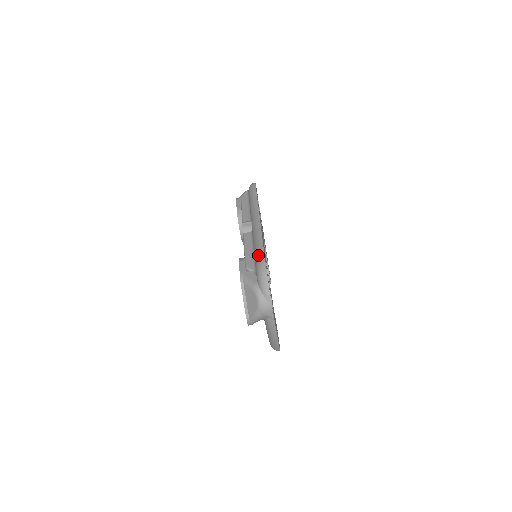
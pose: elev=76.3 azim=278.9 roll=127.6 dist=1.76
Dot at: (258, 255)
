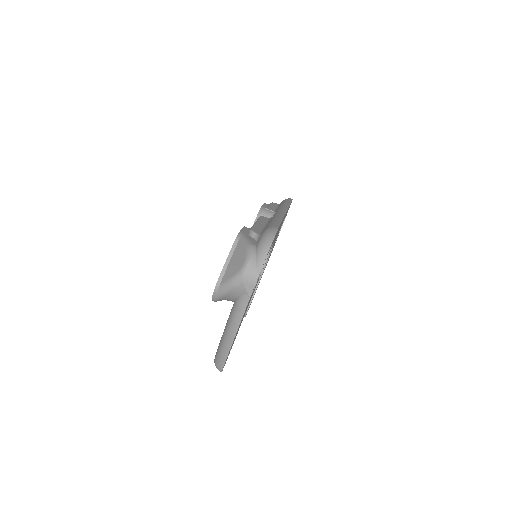
Dot at: (272, 224)
